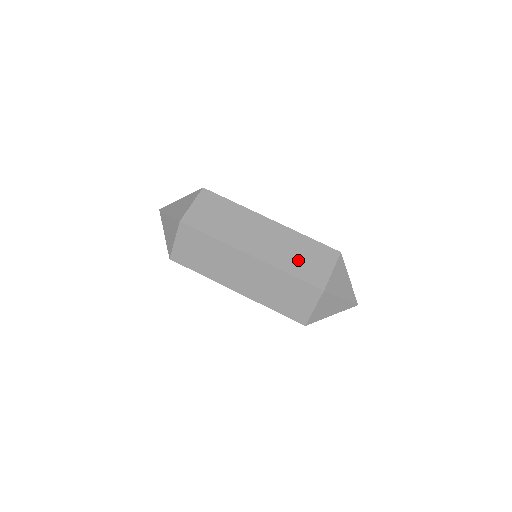
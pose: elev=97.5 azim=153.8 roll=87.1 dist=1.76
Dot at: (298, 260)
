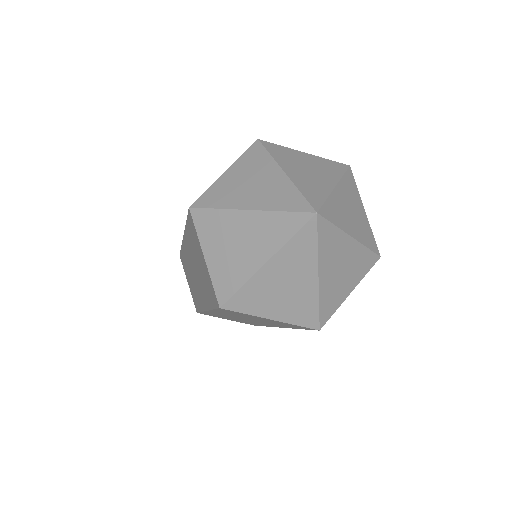
Dot at: occluded
